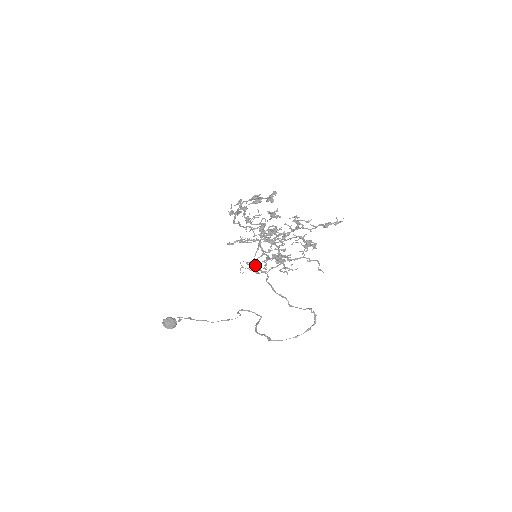
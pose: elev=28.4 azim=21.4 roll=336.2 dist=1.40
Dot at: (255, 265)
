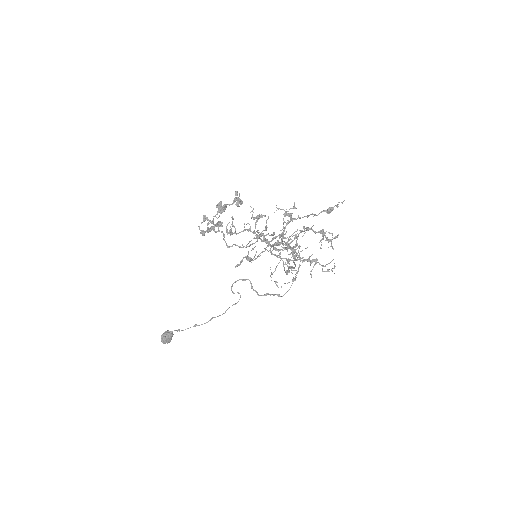
Dot at: (286, 274)
